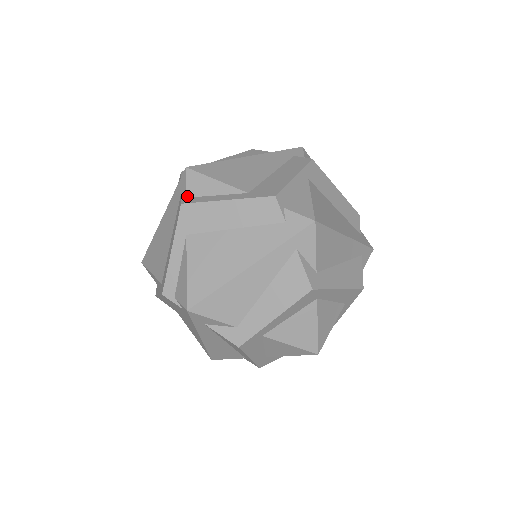
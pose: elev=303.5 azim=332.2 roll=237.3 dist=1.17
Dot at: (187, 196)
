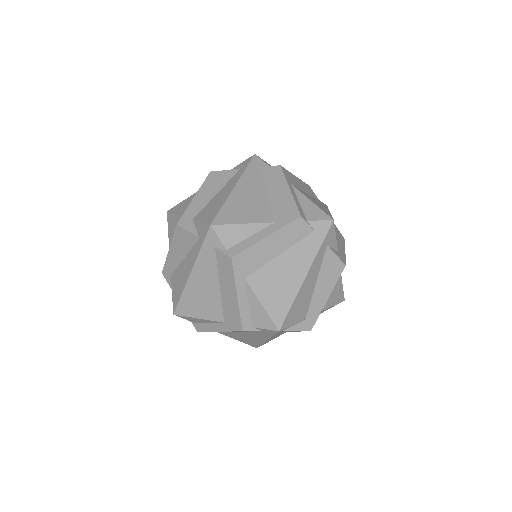
Dot at: (194, 323)
